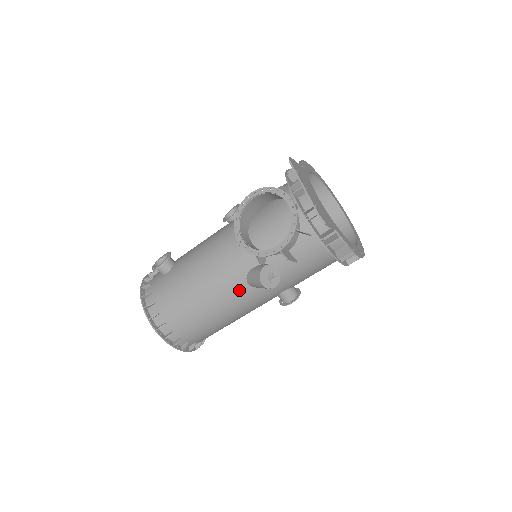
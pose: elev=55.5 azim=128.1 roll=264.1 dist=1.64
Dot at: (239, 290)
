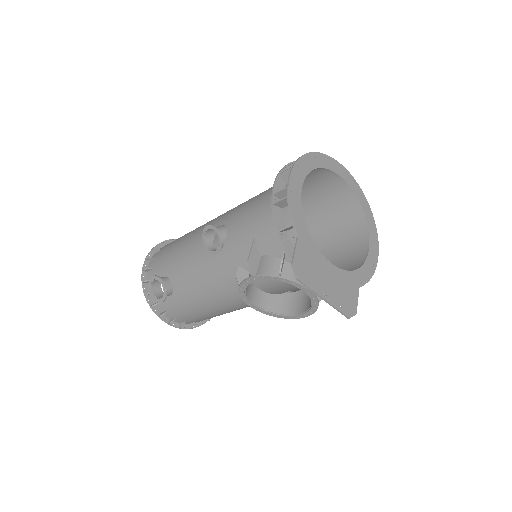
Dot at: occluded
